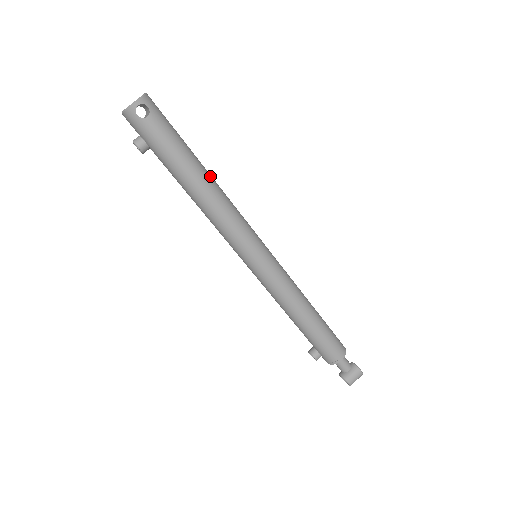
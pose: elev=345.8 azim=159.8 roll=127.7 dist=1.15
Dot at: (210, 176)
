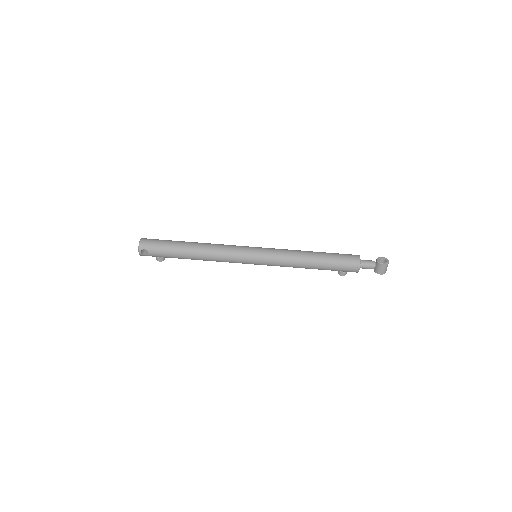
Dot at: (196, 248)
